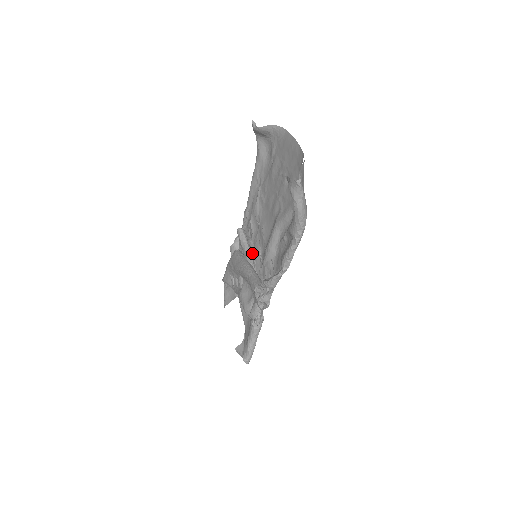
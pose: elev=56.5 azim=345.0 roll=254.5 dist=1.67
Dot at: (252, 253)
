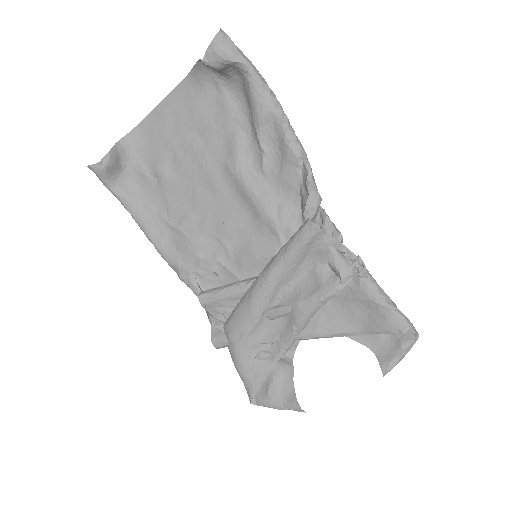
Dot at: (246, 273)
